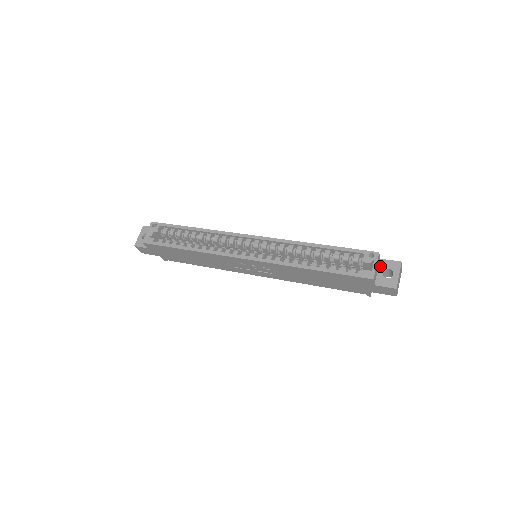
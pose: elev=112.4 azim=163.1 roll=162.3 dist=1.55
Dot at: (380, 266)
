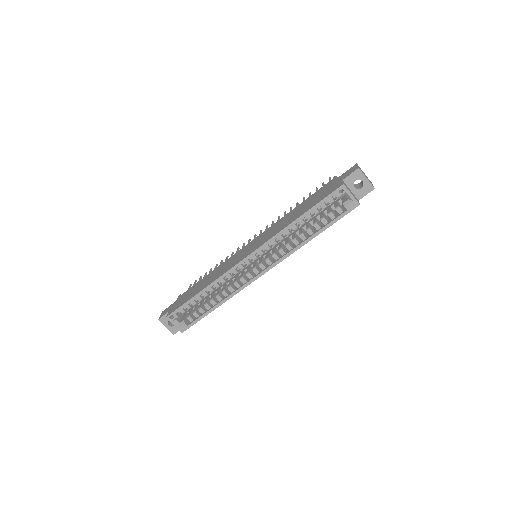
Dot at: (348, 185)
